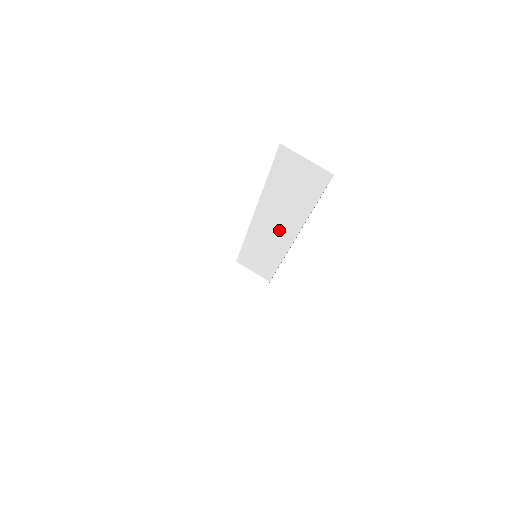
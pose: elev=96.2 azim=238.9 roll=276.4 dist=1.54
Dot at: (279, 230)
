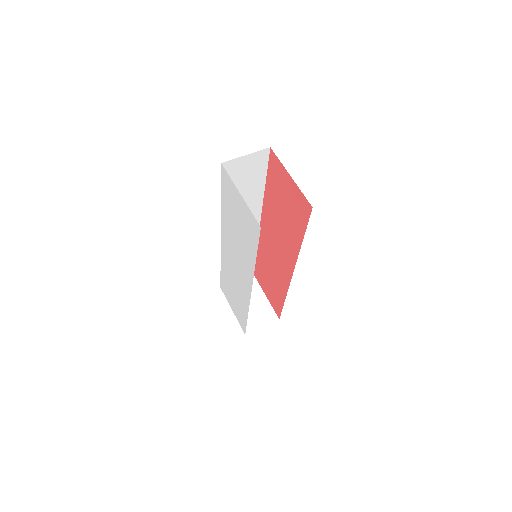
Dot at: occluded
